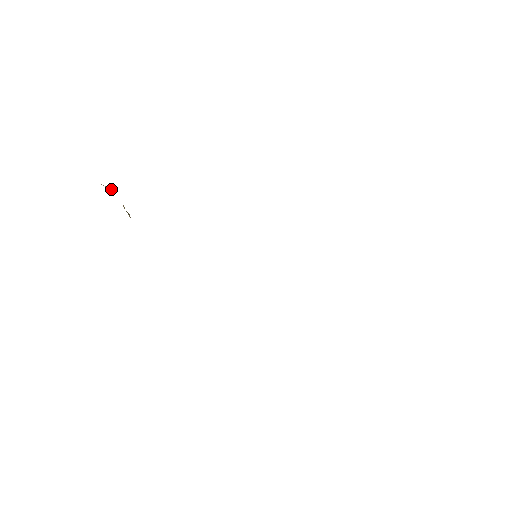
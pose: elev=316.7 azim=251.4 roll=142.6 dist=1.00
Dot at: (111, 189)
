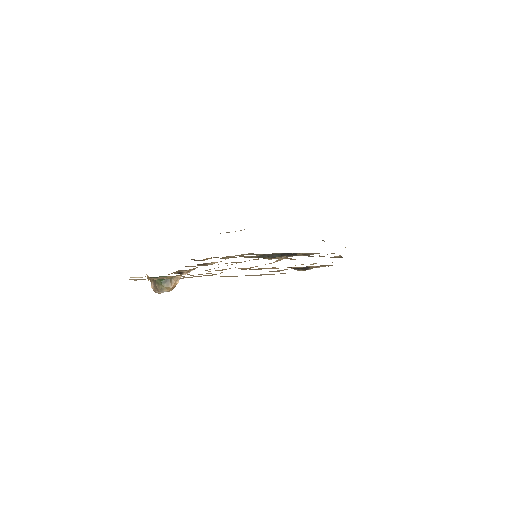
Dot at: (142, 277)
